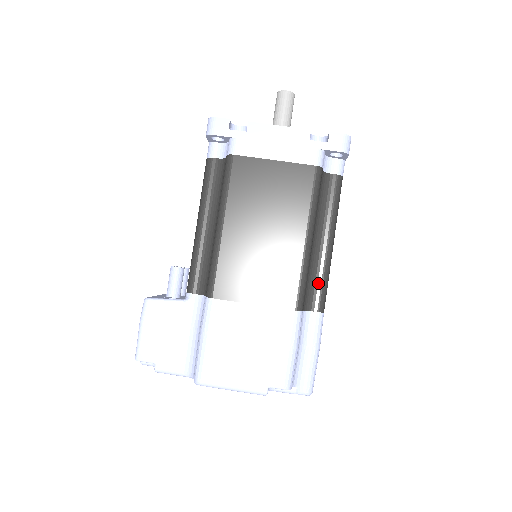
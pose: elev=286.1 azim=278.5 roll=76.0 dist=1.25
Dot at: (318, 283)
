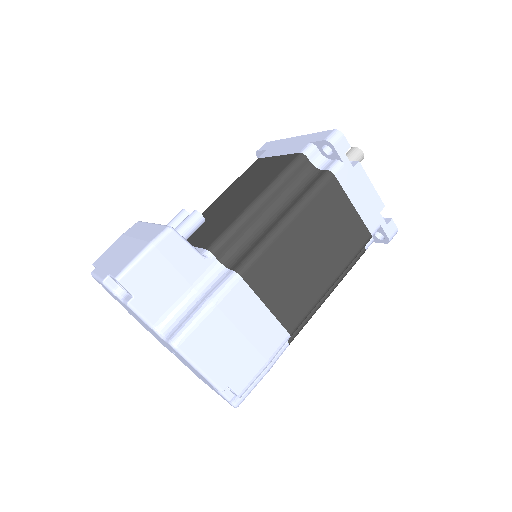
Dot at: occluded
